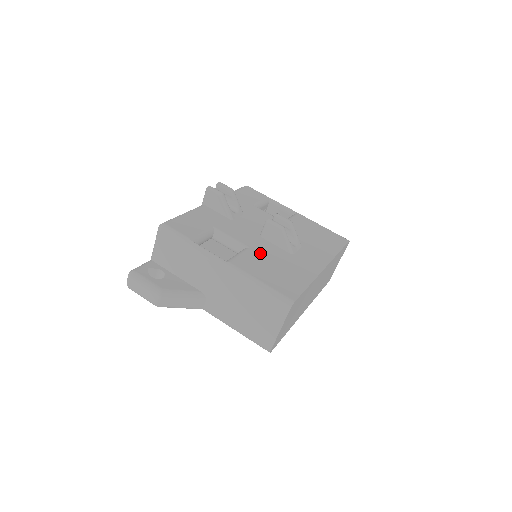
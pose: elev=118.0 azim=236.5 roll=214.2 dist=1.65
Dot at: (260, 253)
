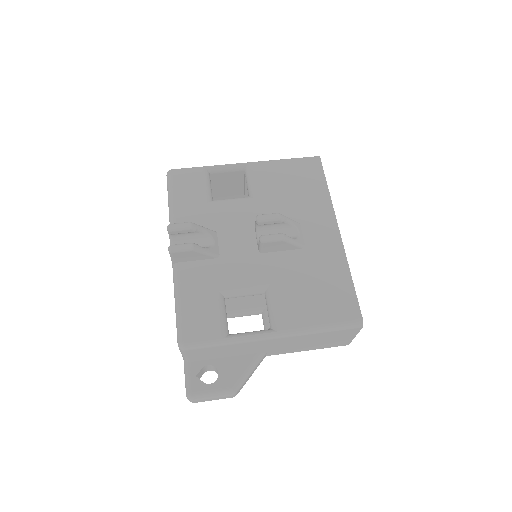
Dot at: (284, 282)
